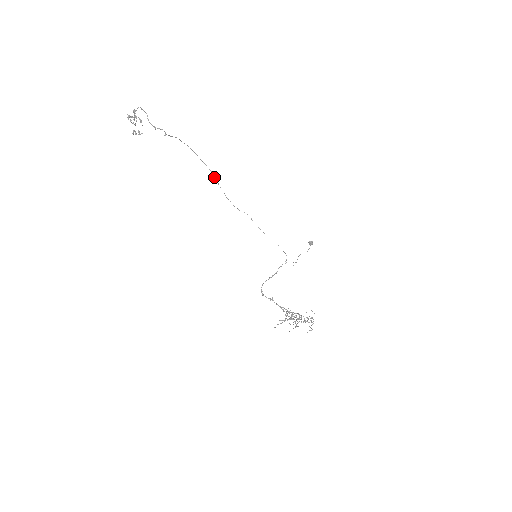
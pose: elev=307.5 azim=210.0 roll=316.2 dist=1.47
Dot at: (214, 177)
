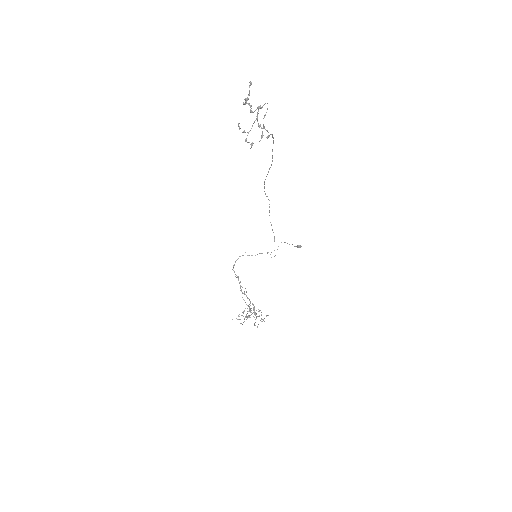
Dot at: (270, 167)
